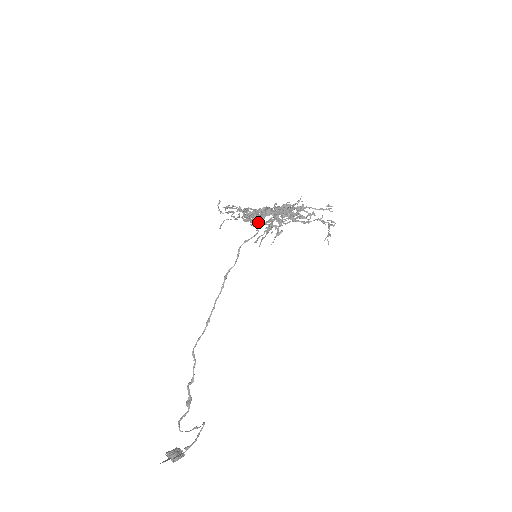
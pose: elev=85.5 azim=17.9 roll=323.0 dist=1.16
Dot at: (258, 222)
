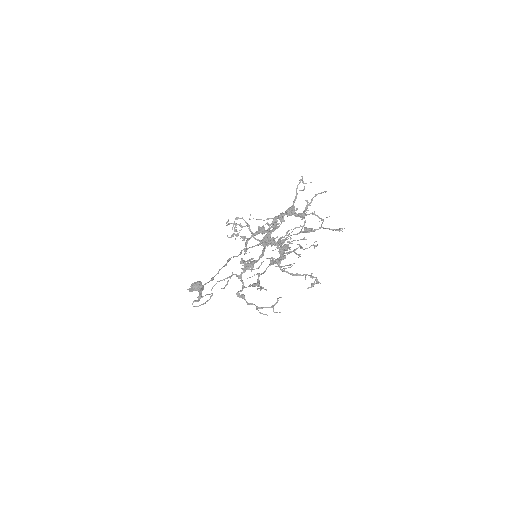
Dot at: (242, 297)
